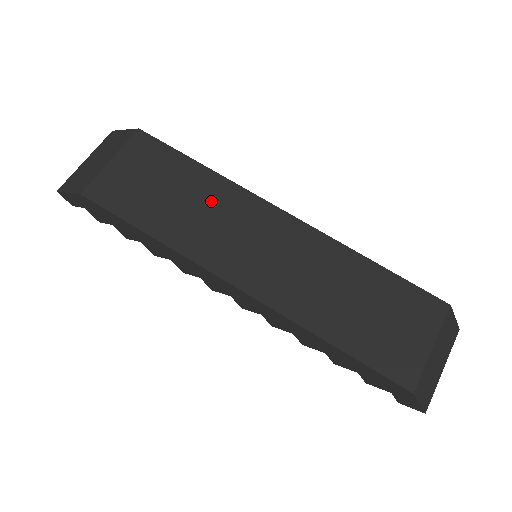
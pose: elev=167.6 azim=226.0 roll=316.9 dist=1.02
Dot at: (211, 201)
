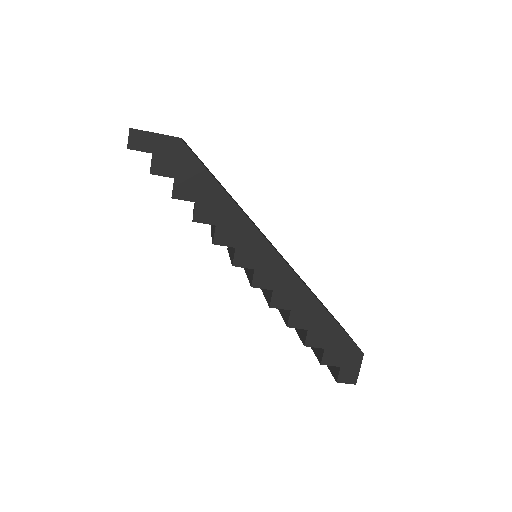
Dot at: occluded
